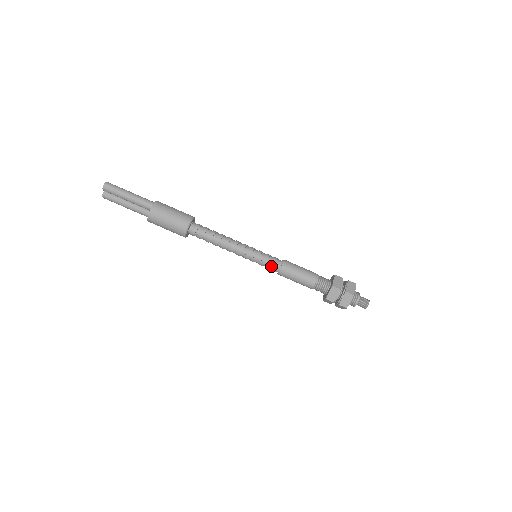
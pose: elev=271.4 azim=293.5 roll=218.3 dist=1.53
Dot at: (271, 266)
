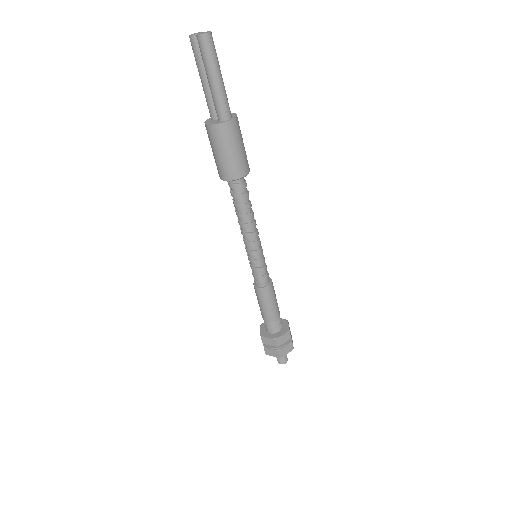
Dot at: (256, 278)
